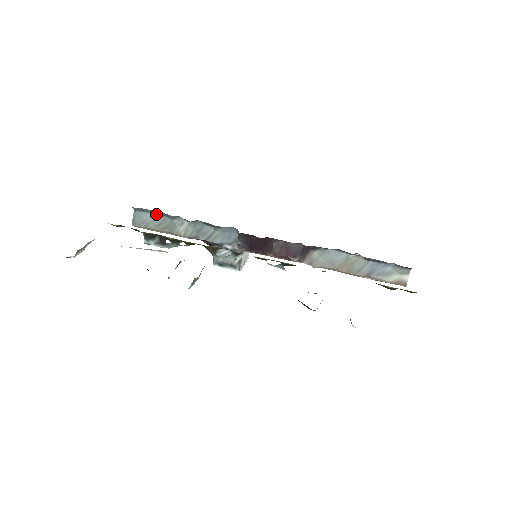
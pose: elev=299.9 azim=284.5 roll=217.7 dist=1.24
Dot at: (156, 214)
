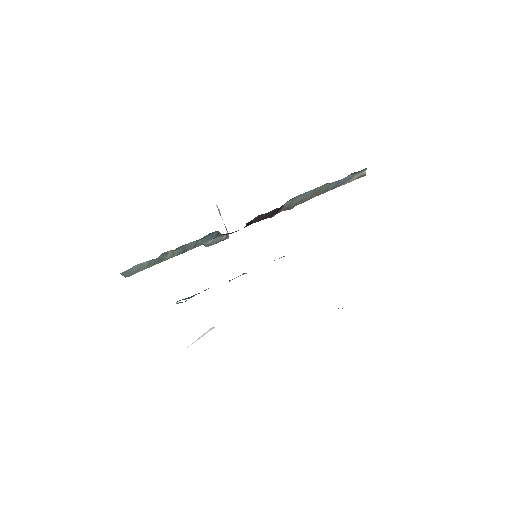
Dot at: (140, 264)
